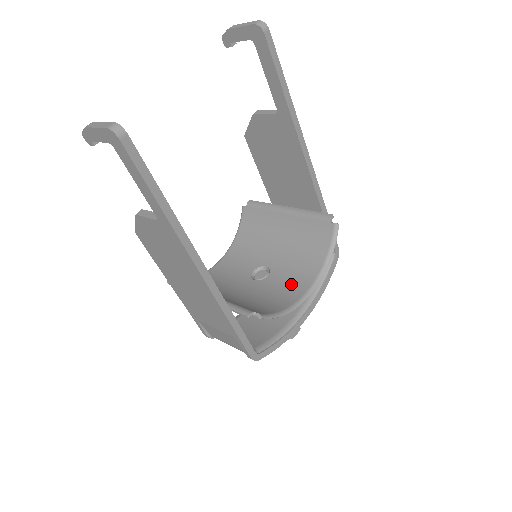
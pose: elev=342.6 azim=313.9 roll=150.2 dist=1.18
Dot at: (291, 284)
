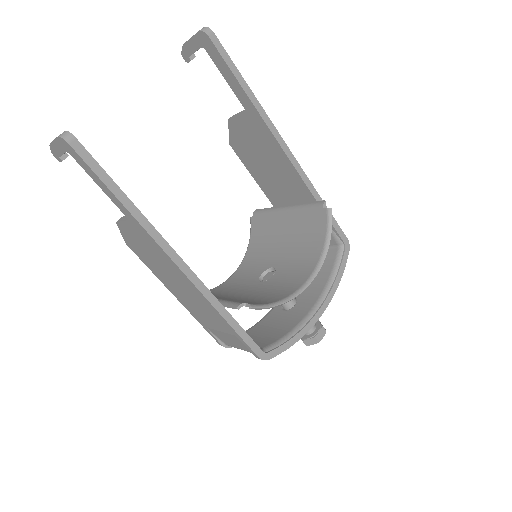
Dot at: (293, 277)
